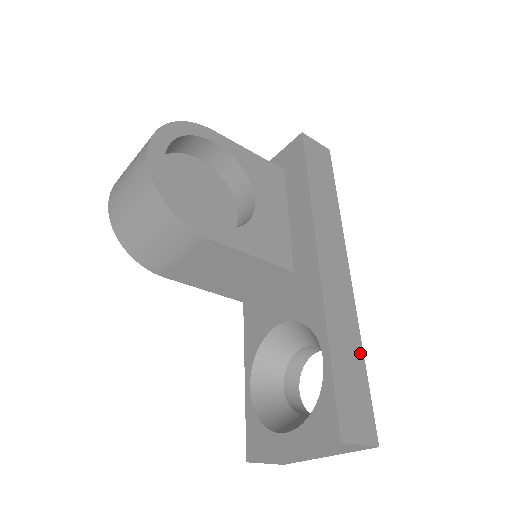
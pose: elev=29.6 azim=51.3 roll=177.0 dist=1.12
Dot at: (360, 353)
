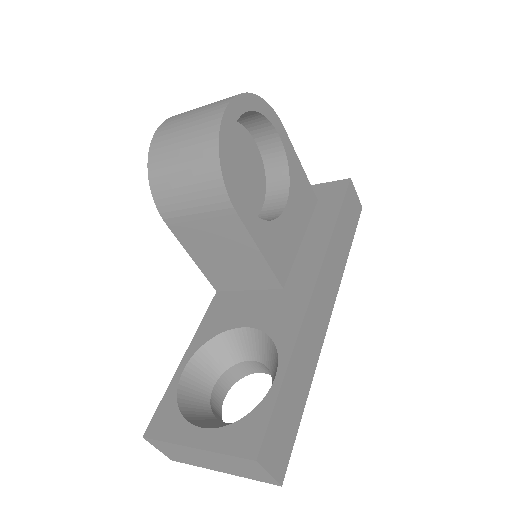
Dot at: (306, 392)
